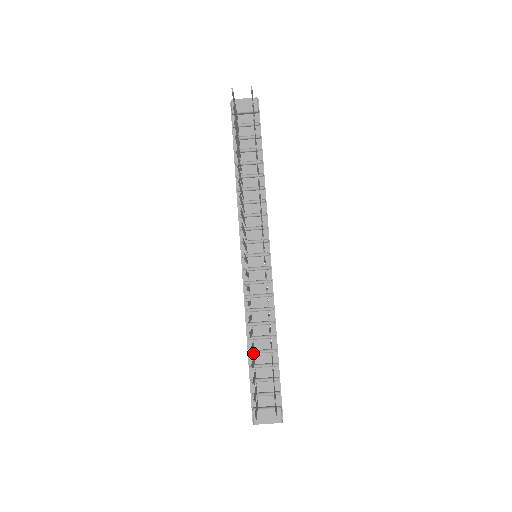
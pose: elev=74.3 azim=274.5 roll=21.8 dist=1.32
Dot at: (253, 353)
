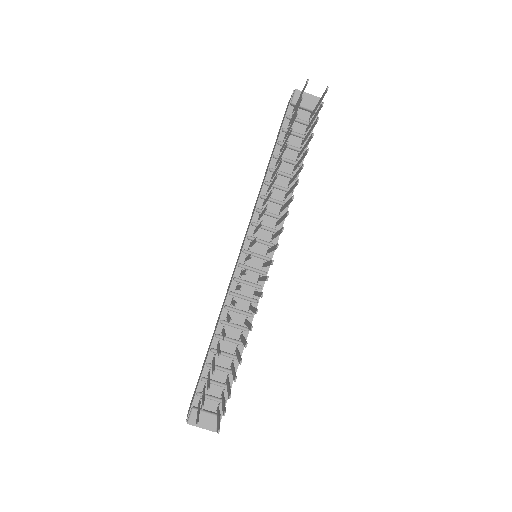
Dot at: (215, 352)
